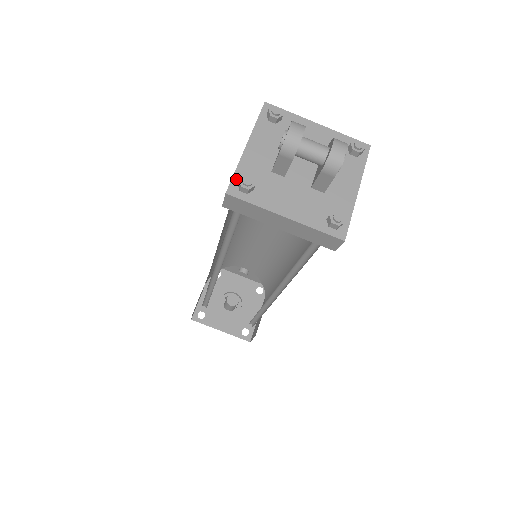
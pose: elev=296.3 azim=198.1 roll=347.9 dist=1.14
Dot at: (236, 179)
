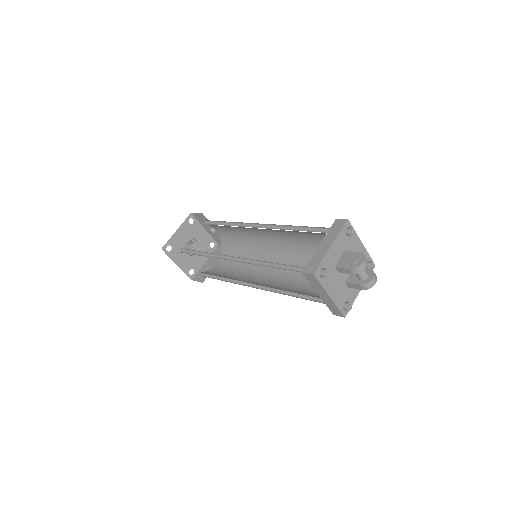
Dot at: (320, 267)
